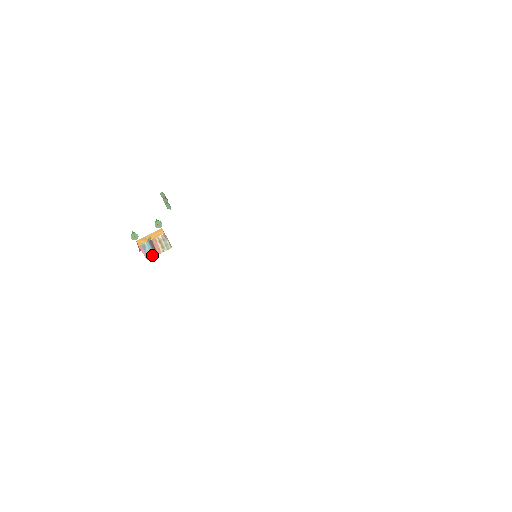
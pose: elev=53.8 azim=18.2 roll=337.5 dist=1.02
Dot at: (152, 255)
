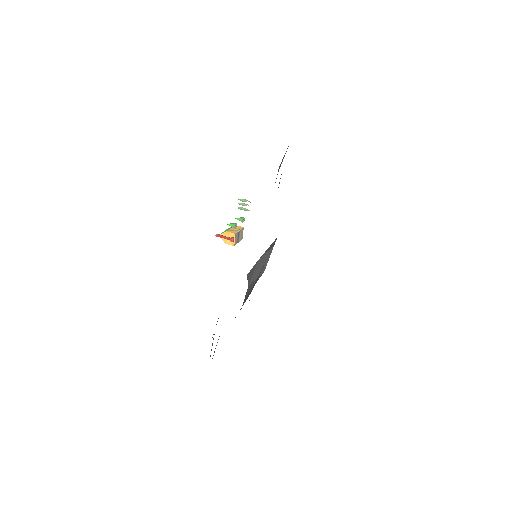
Dot at: (236, 243)
